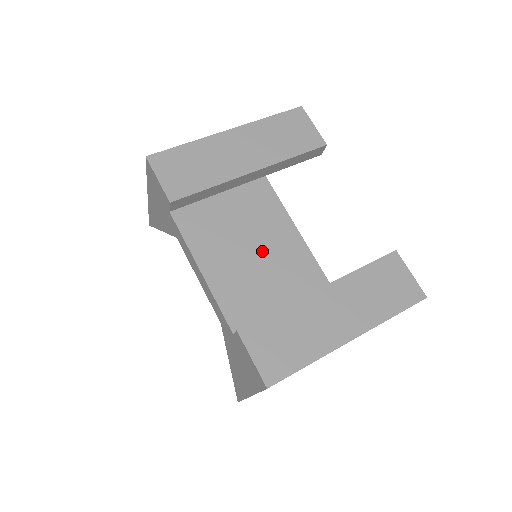
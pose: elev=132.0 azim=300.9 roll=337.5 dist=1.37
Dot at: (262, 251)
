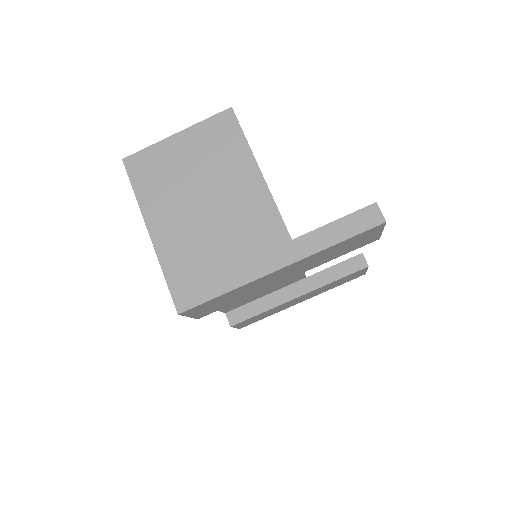
Dot at: occluded
